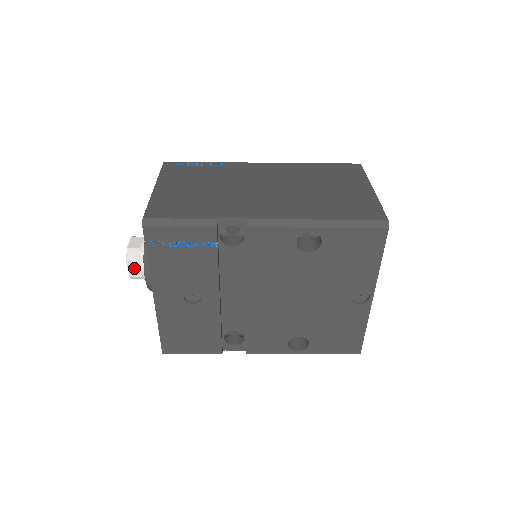
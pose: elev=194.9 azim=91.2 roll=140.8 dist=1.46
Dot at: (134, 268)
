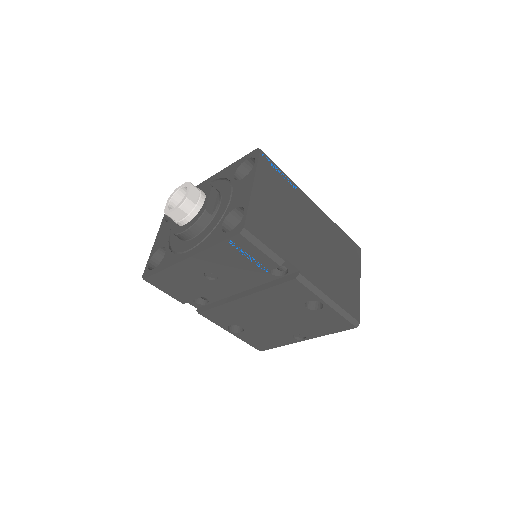
Dot at: (178, 214)
